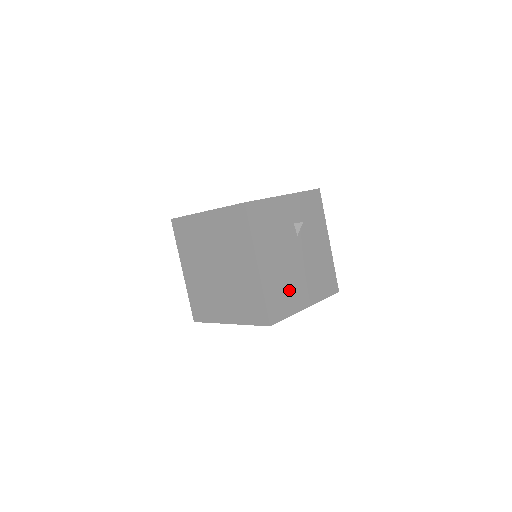
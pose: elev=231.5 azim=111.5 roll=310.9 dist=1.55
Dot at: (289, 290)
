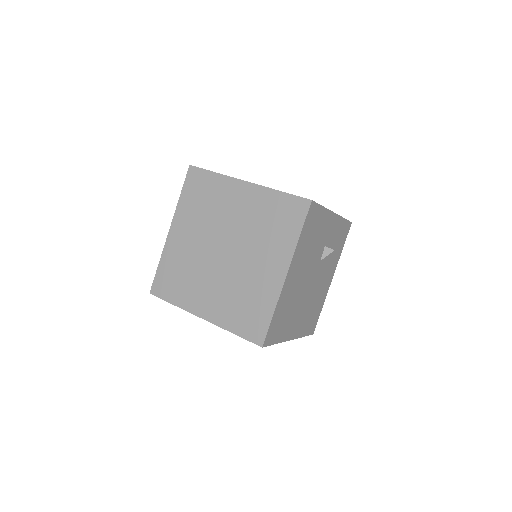
Dot at: (290, 314)
